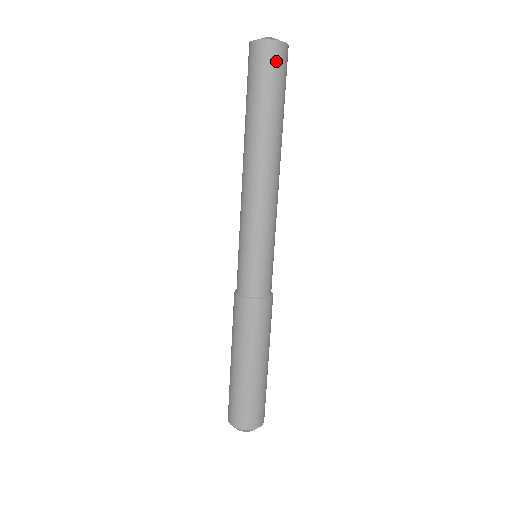
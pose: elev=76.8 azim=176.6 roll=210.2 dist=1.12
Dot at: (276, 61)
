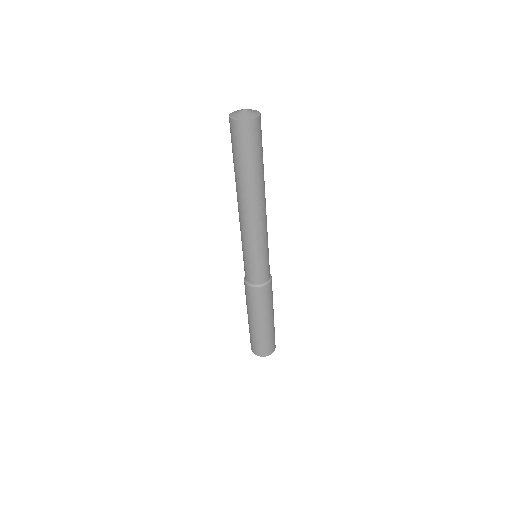
Dot at: (244, 135)
